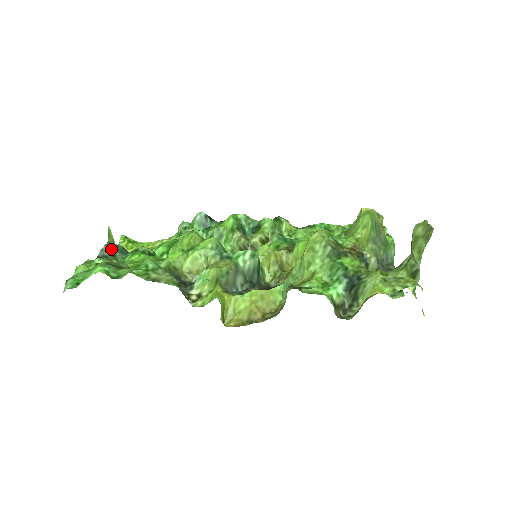
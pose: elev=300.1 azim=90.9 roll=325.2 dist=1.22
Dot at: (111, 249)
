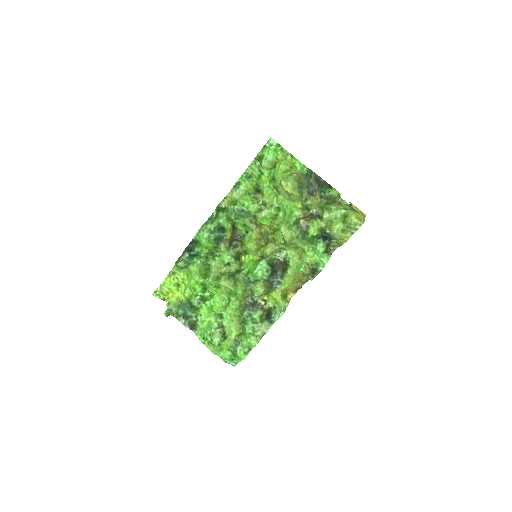
Dot at: (184, 318)
